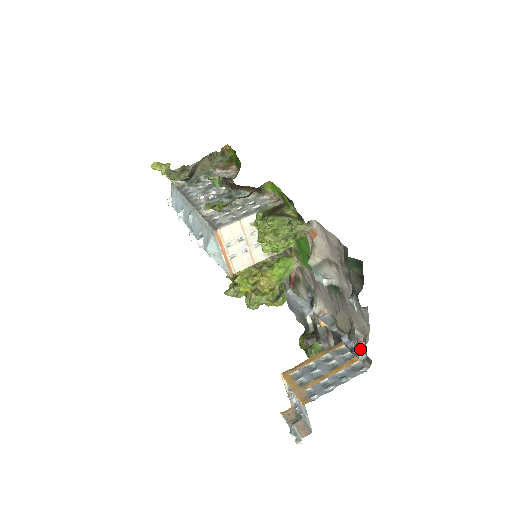
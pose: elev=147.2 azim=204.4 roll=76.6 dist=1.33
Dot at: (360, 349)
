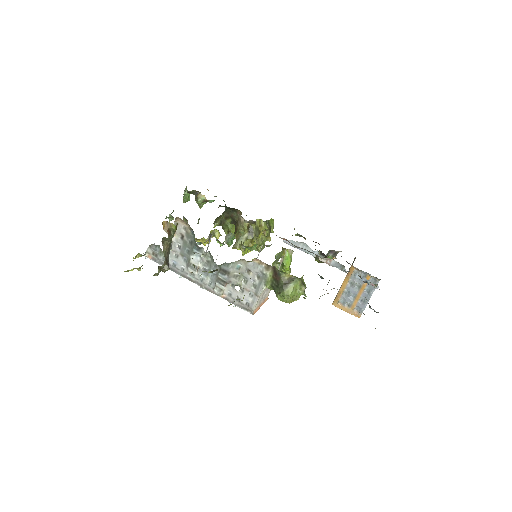
Dot at: occluded
